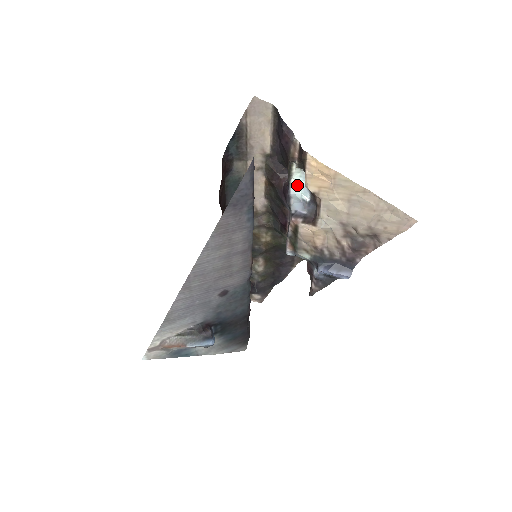
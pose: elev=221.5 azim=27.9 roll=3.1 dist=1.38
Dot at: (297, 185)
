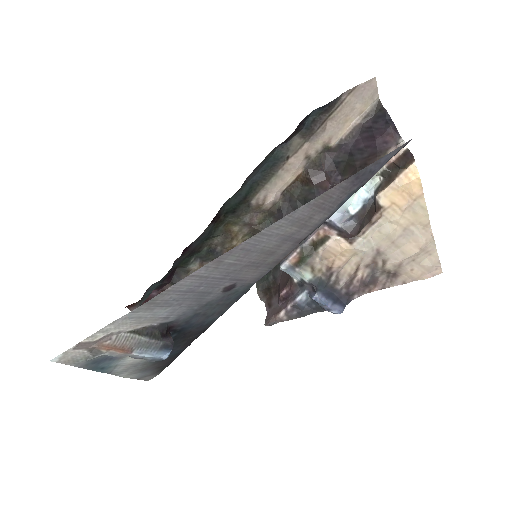
Dot at: occluded
